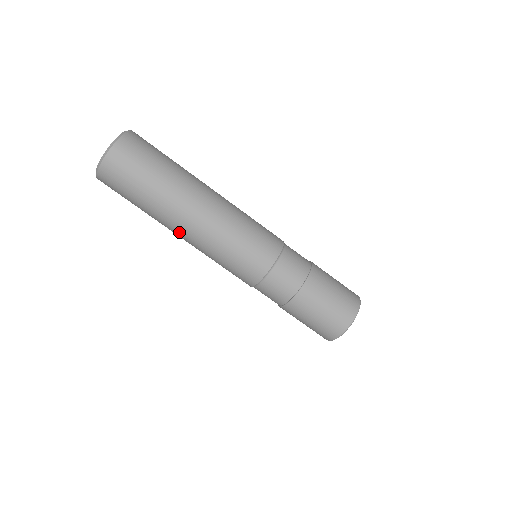
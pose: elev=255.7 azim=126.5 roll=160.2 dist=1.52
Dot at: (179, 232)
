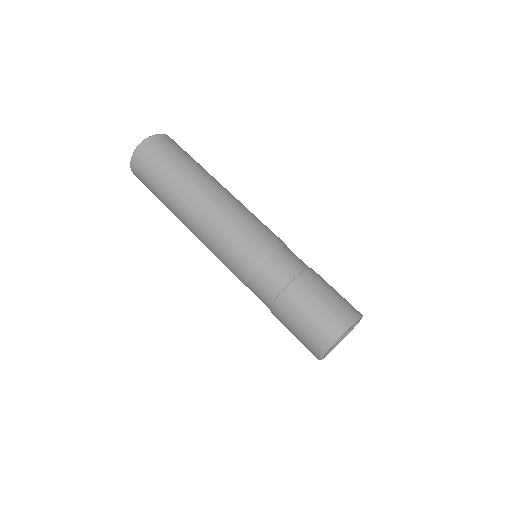
Dot at: (205, 191)
